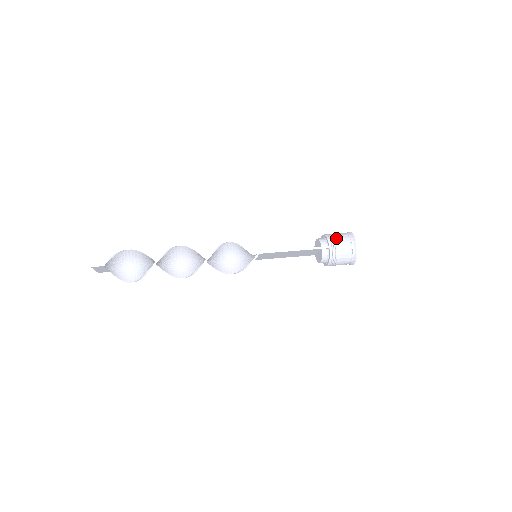
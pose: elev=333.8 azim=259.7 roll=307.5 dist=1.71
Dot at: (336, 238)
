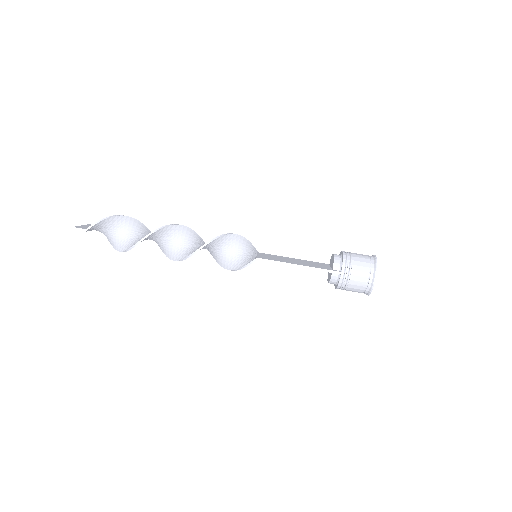
Dot at: (354, 264)
